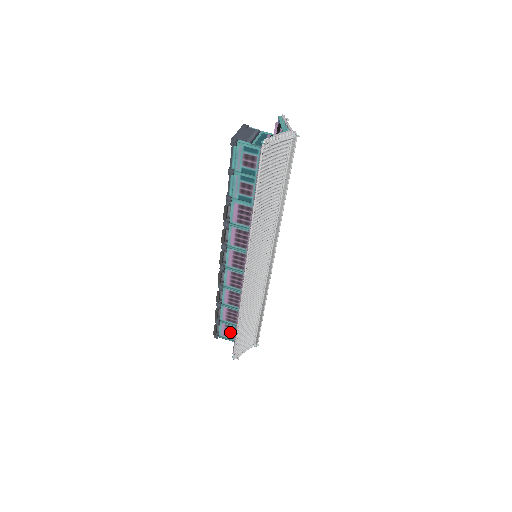
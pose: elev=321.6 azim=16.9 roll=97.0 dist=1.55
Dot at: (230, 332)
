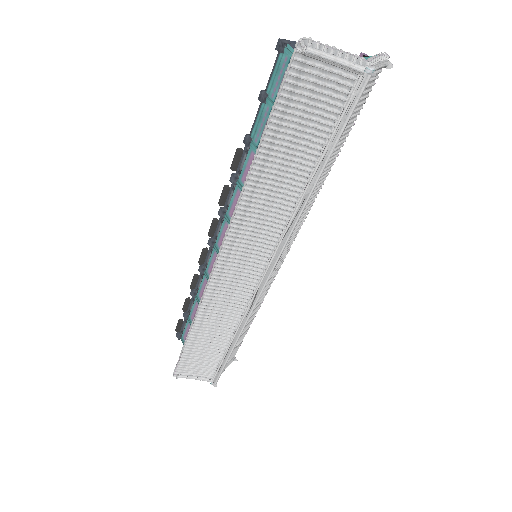
Dot at: occluded
